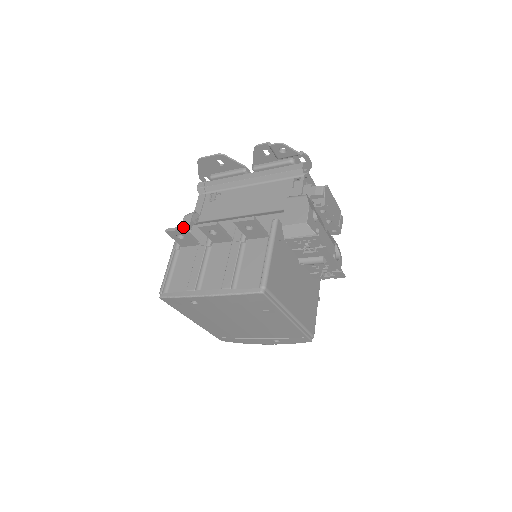
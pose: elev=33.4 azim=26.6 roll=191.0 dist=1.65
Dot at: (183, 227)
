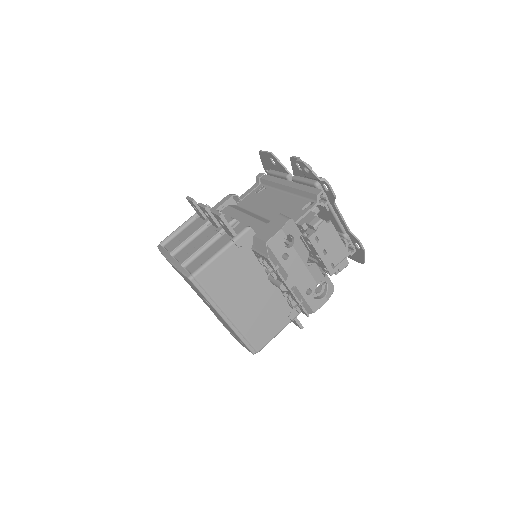
Dot at: (194, 200)
